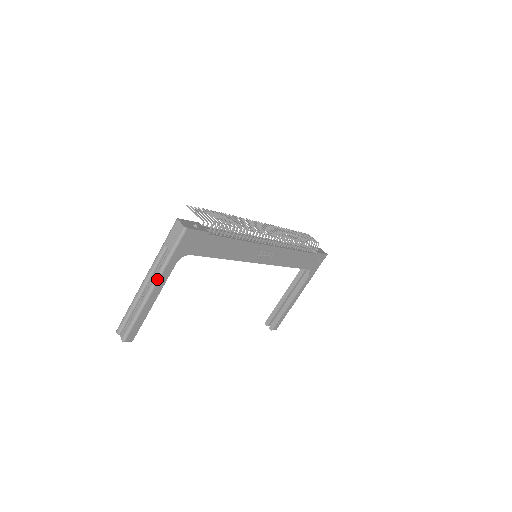
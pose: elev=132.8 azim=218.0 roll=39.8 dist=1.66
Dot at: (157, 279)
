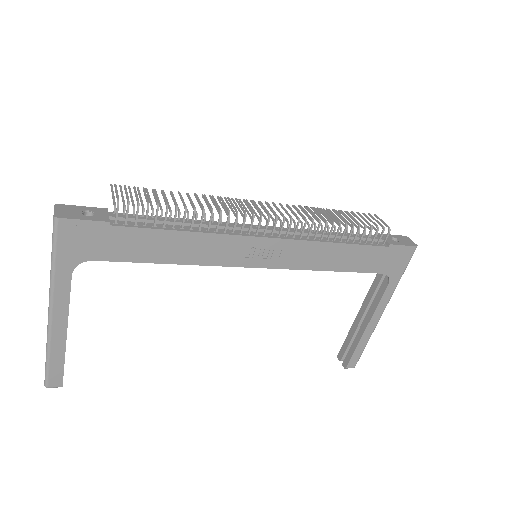
Dot at: (50, 300)
